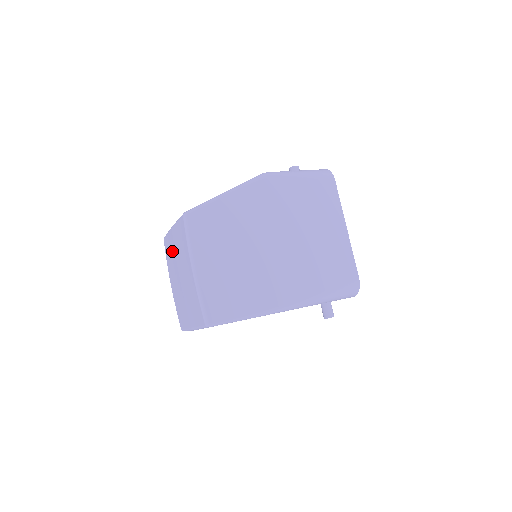
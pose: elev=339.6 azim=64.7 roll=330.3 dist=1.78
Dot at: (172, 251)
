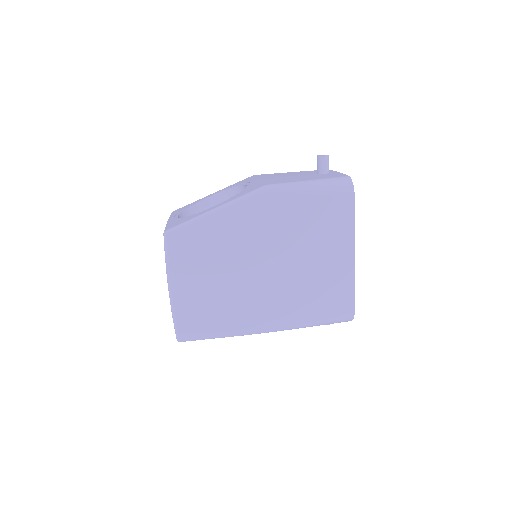
Dot at: occluded
